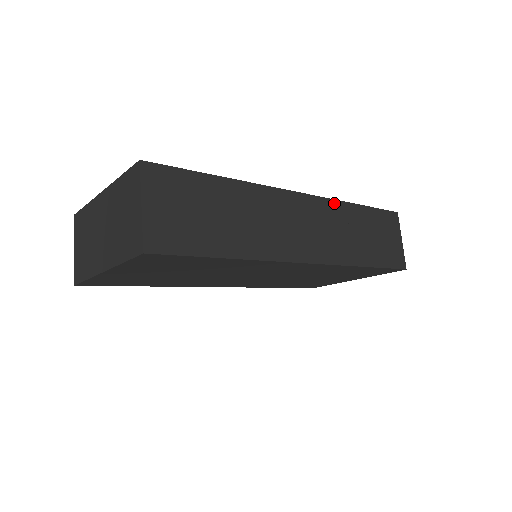
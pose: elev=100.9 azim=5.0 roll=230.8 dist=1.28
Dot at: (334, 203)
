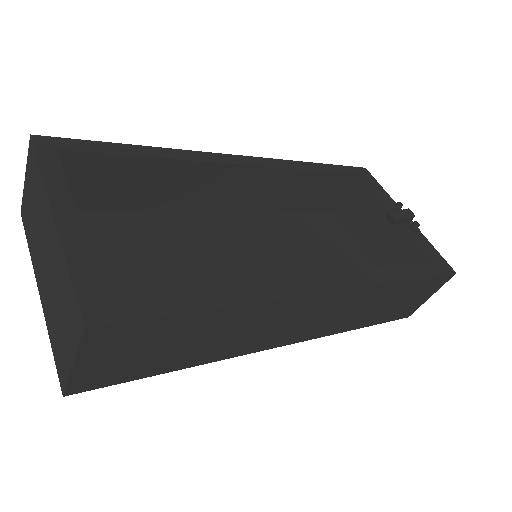
Dot at: (372, 288)
